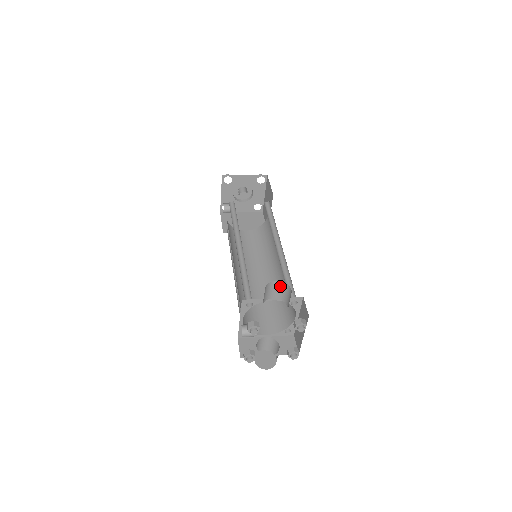
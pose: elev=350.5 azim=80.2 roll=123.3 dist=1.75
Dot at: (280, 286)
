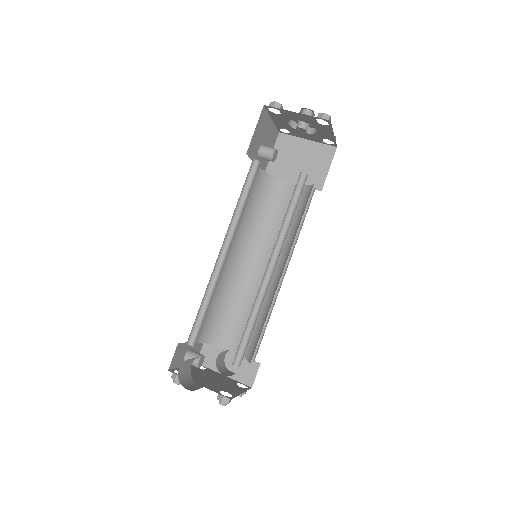
Dot at: occluded
